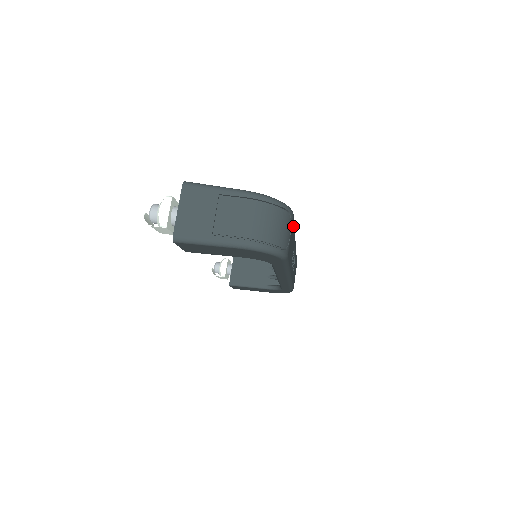
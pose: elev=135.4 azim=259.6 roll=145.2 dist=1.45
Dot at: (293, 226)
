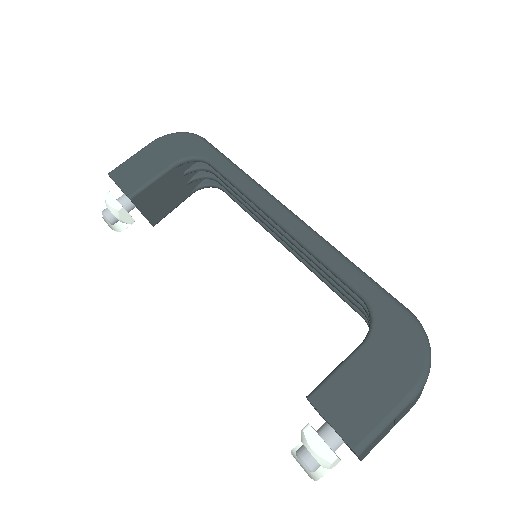
Dot at: occluded
